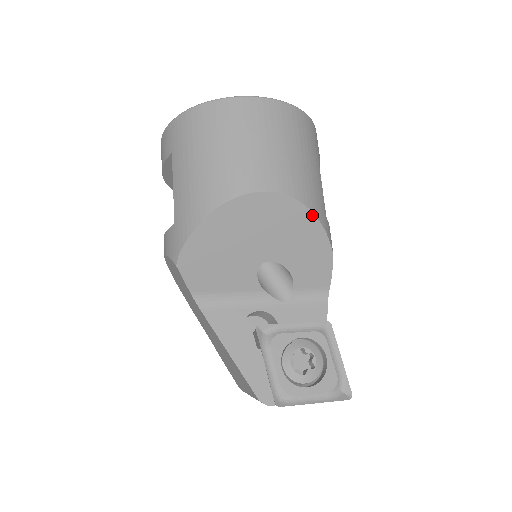
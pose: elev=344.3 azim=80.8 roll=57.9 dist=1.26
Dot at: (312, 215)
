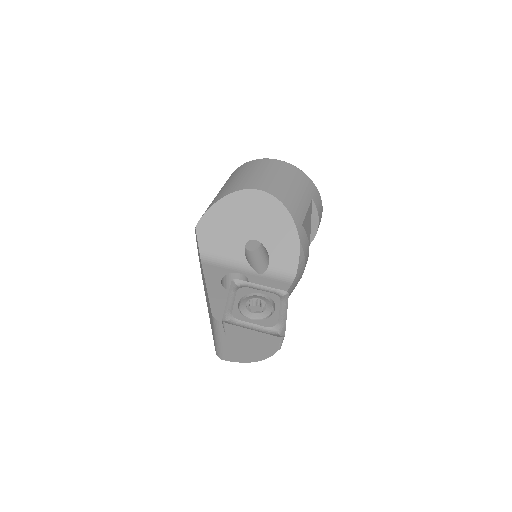
Dot at: (287, 212)
